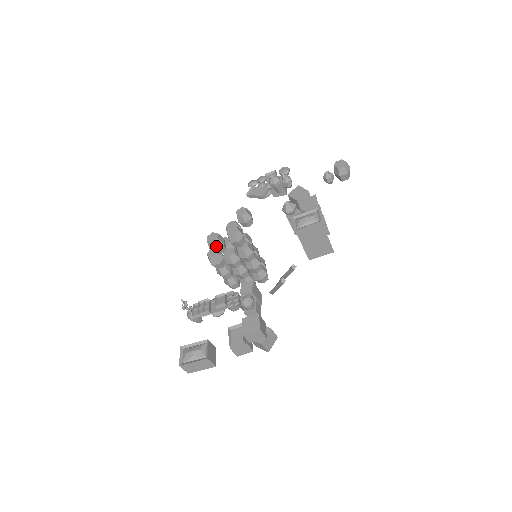
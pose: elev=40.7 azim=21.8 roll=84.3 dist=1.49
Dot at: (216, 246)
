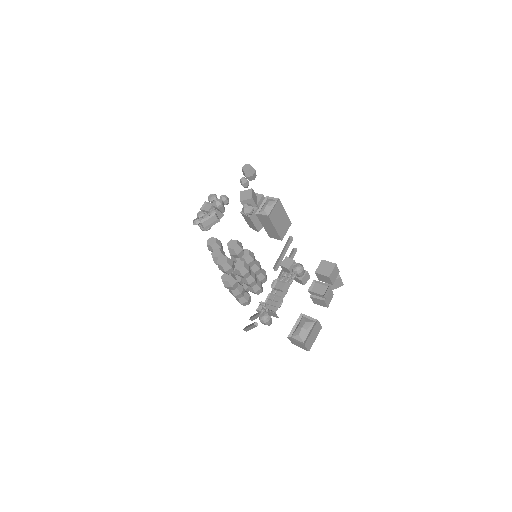
Dot at: (230, 264)
